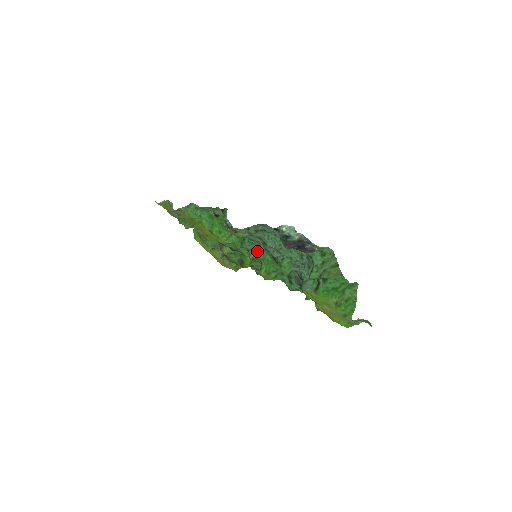
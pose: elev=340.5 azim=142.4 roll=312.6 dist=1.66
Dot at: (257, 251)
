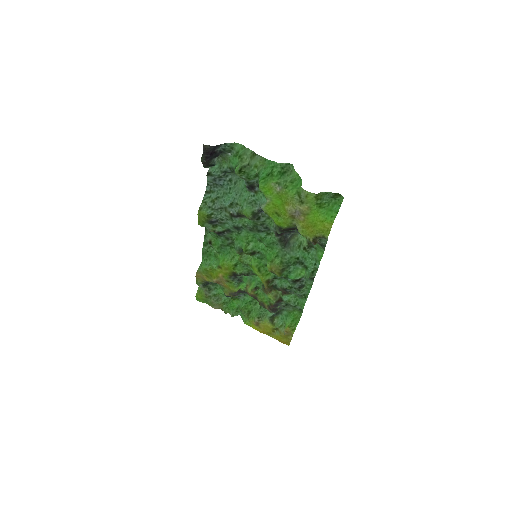
Dot at: (246, 243)
